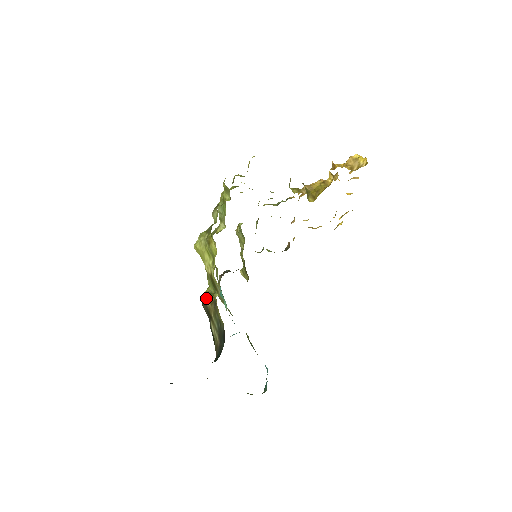
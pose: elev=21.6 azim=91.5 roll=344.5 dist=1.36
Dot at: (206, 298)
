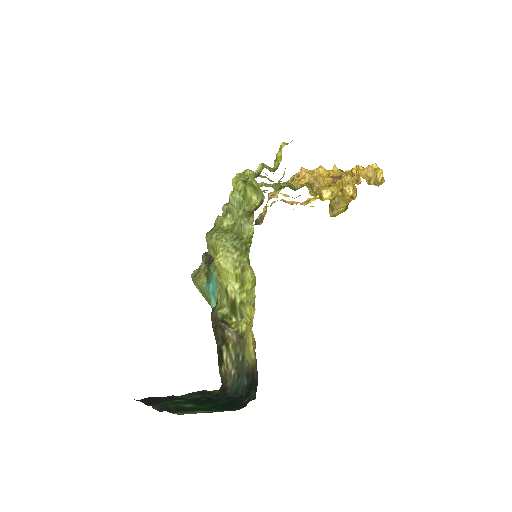
Dot at: (225, 325)
